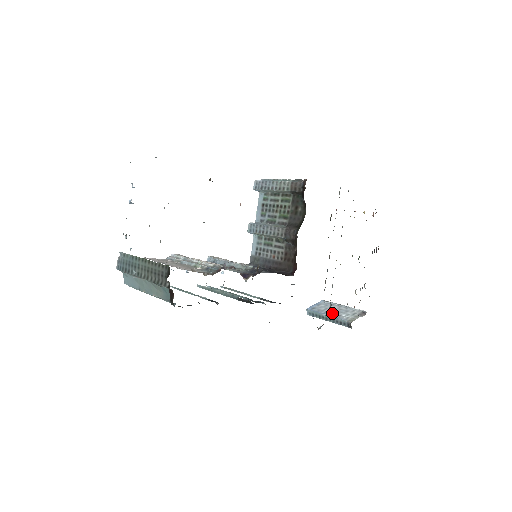
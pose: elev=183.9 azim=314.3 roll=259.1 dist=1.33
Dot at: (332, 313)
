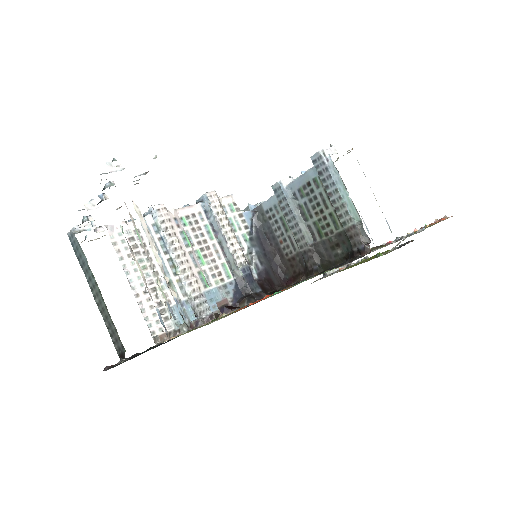
Dot at: occluded
